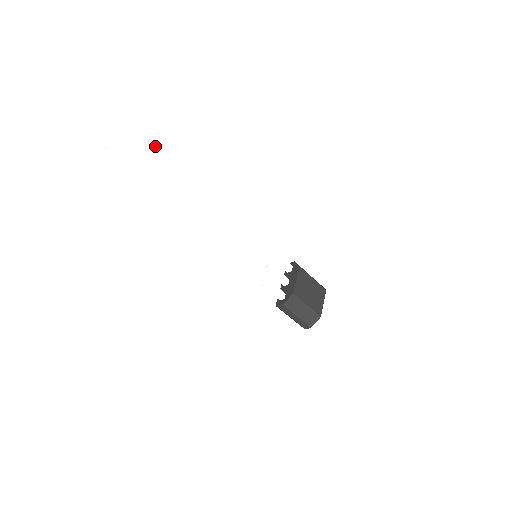
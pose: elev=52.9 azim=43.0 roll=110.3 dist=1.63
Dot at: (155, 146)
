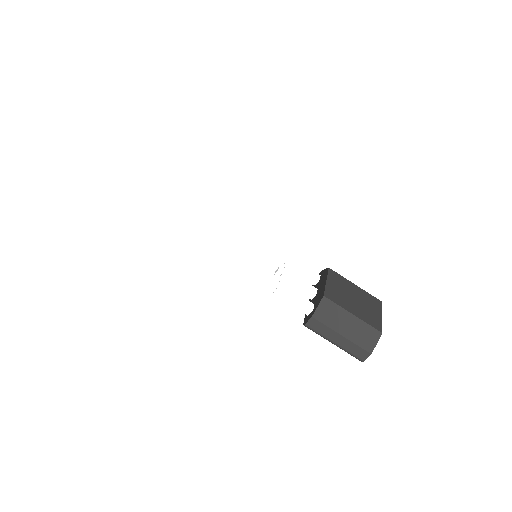
Dot at: (92, 131)
